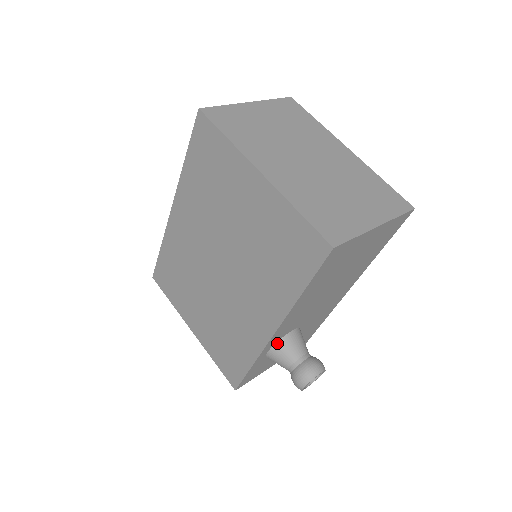
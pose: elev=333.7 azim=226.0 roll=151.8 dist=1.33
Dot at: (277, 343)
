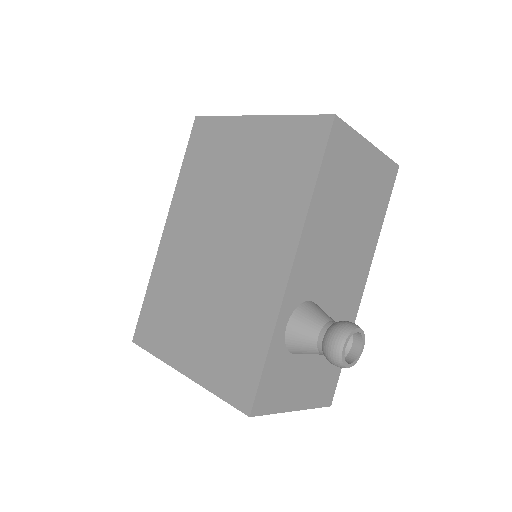
Dot at: (297, 309)
